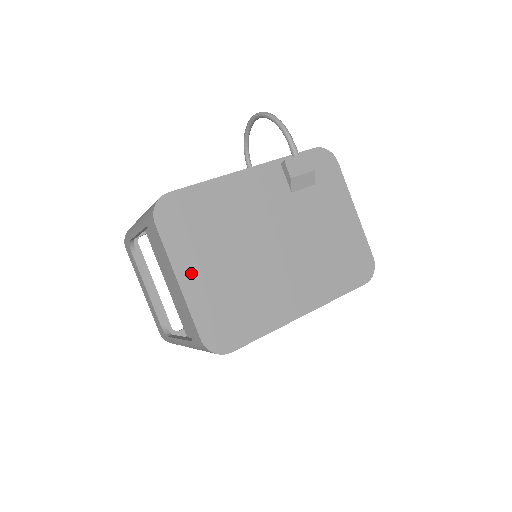
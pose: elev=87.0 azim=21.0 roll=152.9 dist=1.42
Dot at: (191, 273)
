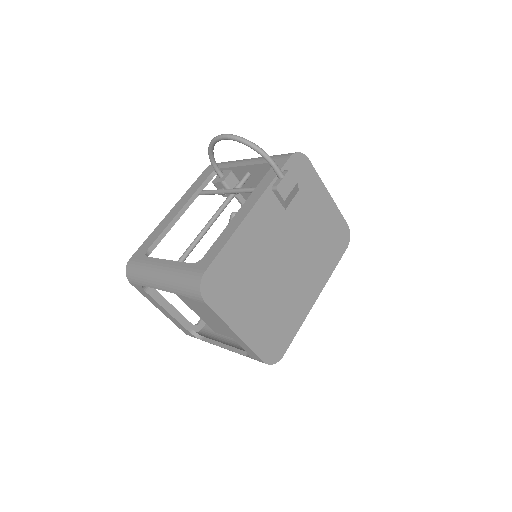
Dot at: (242, 322)
